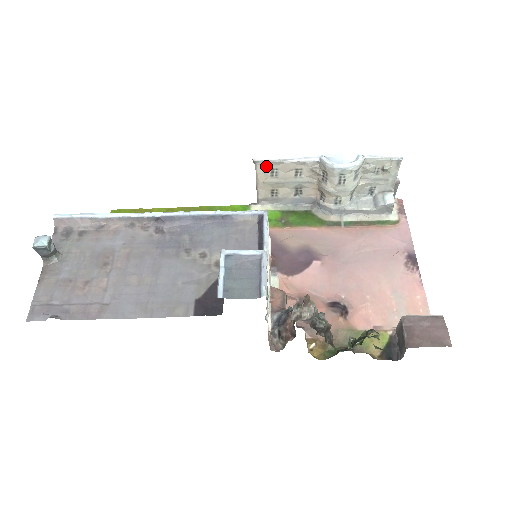
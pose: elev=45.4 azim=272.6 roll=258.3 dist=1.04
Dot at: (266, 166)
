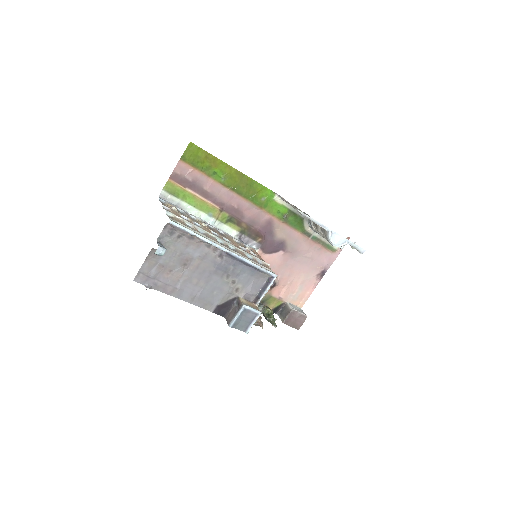
Dot at: occluded
